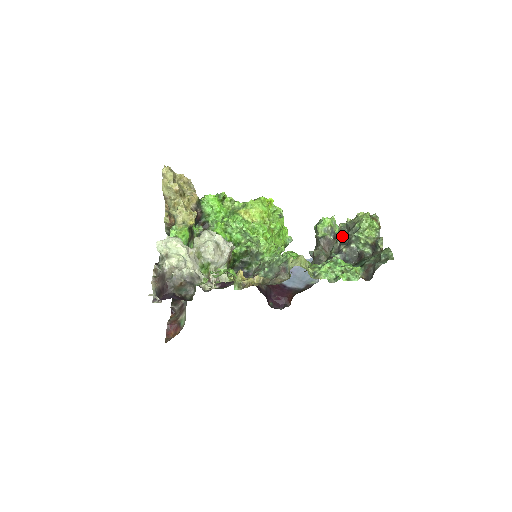
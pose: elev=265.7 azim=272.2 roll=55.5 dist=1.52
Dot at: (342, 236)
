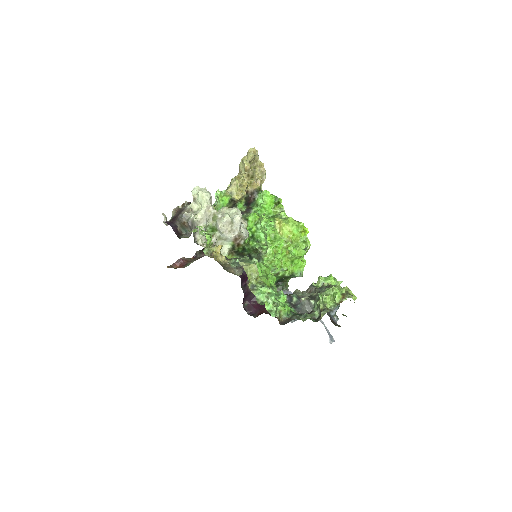
Dot at: (317, 291)
